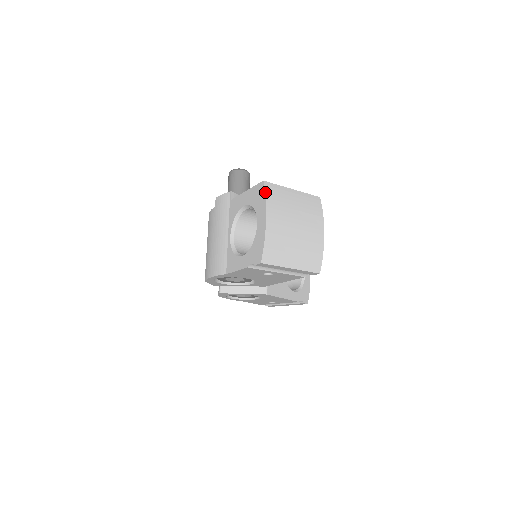
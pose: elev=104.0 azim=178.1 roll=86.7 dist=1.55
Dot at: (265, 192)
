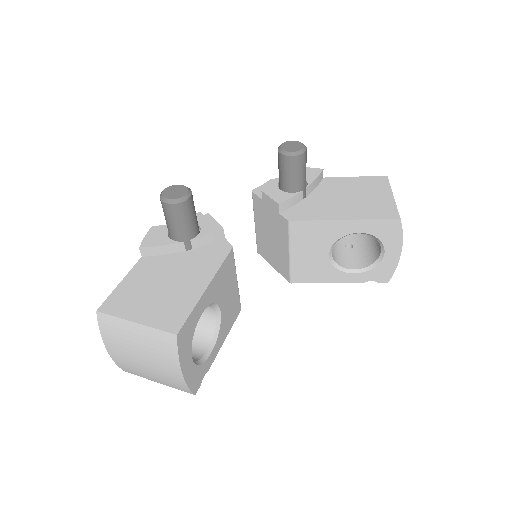
Dot at: (98, 325)
